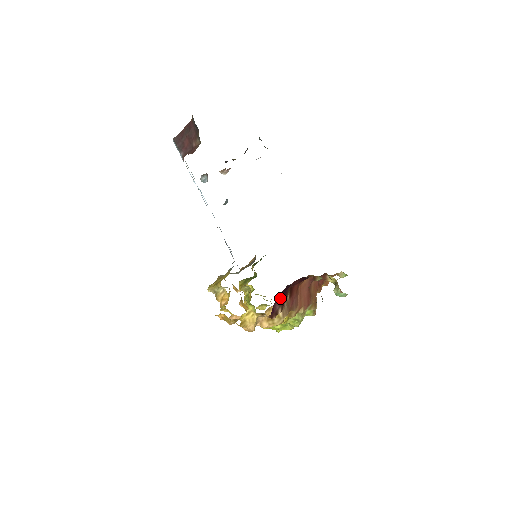
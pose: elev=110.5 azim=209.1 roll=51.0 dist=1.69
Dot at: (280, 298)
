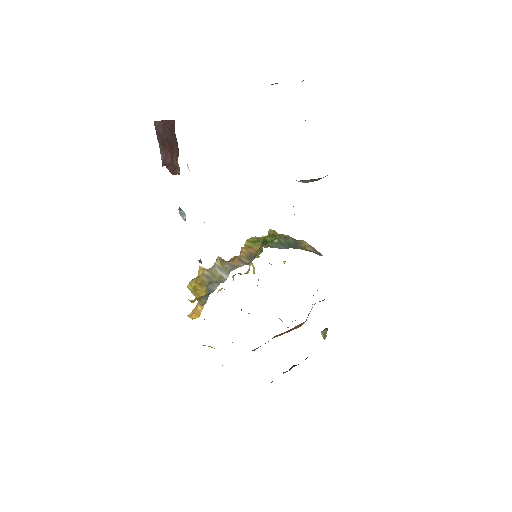
Dot at: occluded
